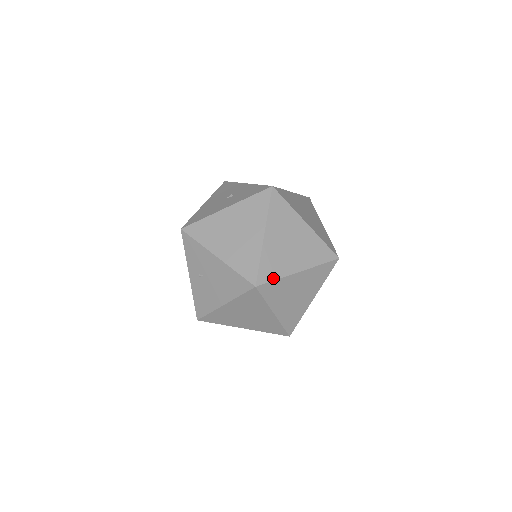
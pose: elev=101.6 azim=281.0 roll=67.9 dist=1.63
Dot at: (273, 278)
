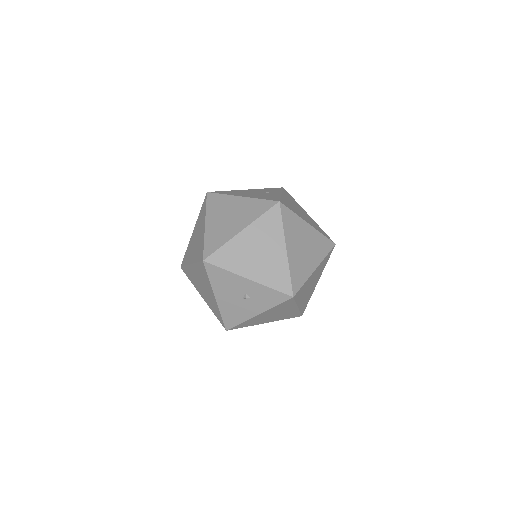
Dot at: occluded
